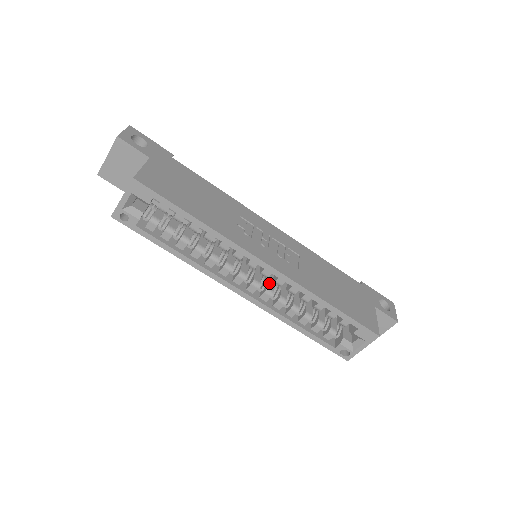
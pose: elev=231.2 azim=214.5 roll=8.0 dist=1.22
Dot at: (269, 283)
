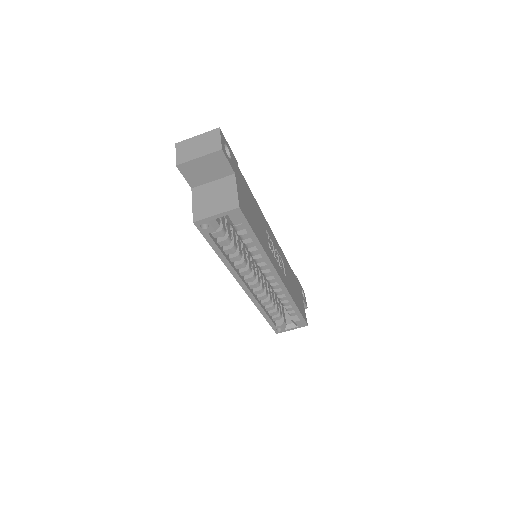
Dot at: (262, 282)
